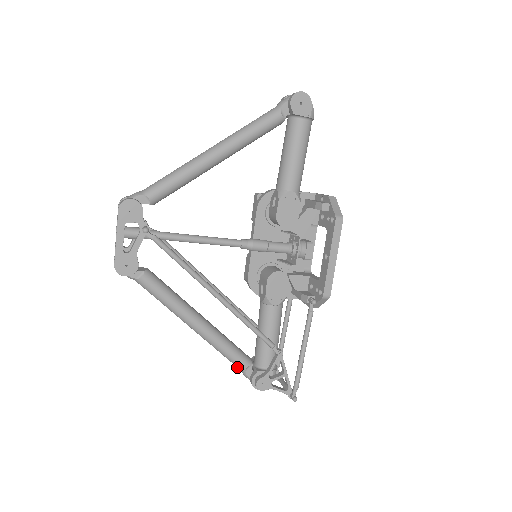
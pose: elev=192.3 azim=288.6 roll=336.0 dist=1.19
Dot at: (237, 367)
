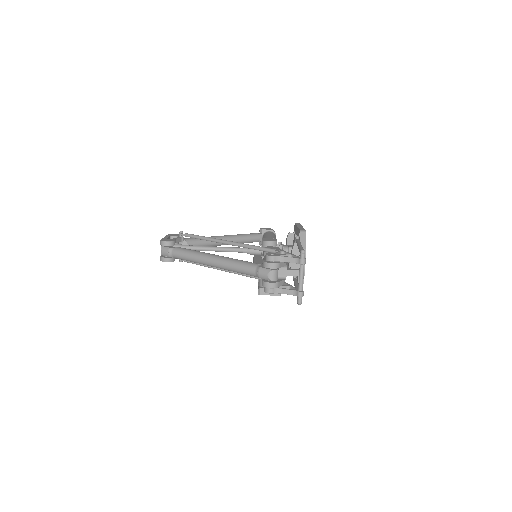
Dot at: (251, 269)
